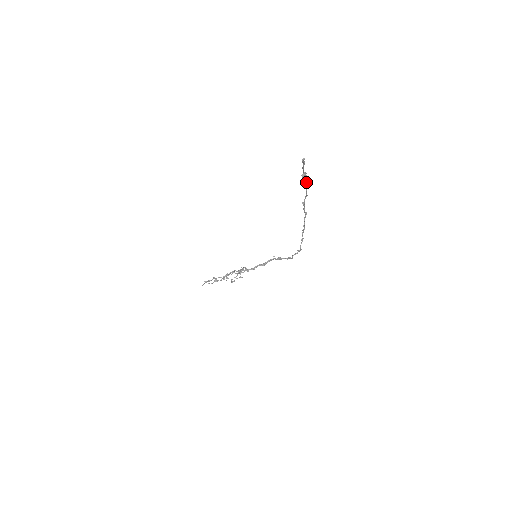
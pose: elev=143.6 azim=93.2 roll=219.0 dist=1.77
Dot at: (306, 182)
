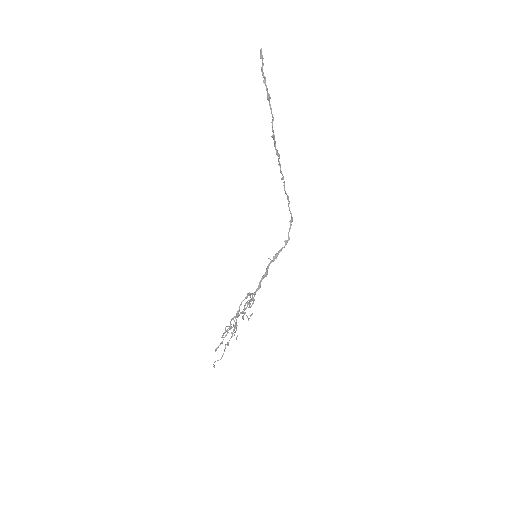
Dot at: (268, 95)
